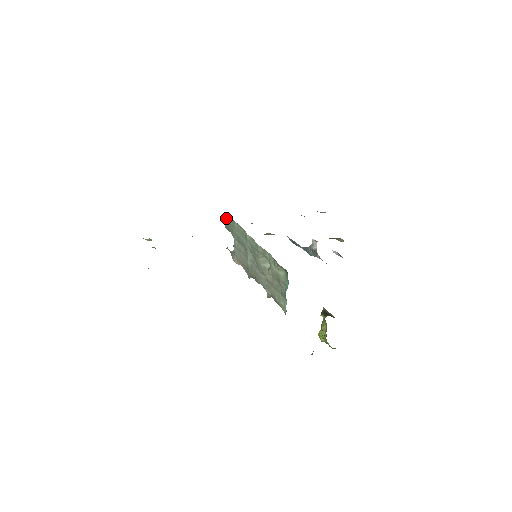
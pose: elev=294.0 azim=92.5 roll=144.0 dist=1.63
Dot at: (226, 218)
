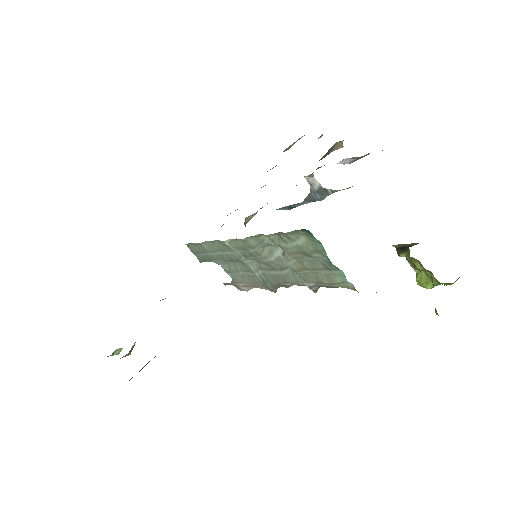
Dot at: (191, 251)
